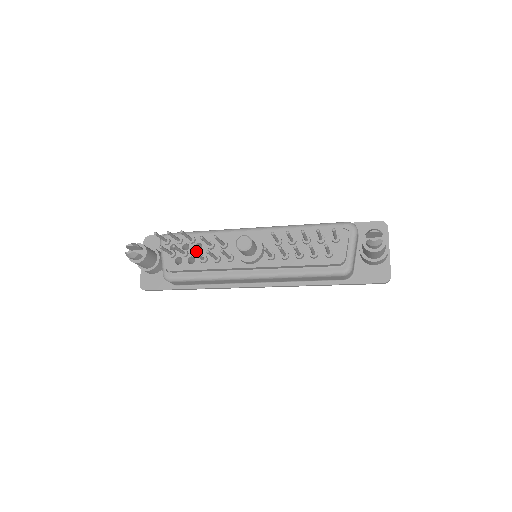
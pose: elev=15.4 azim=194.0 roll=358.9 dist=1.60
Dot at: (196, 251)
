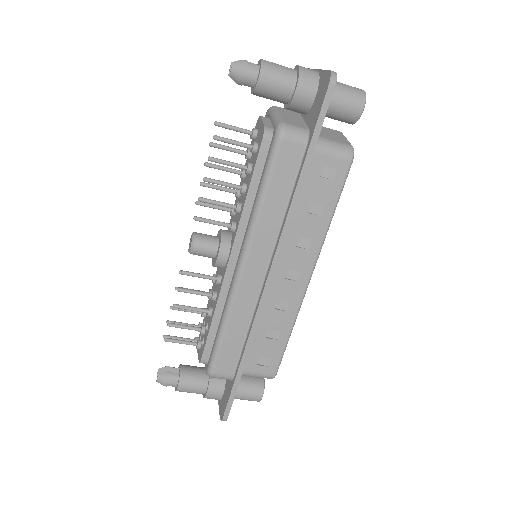
Dot at: occluded
